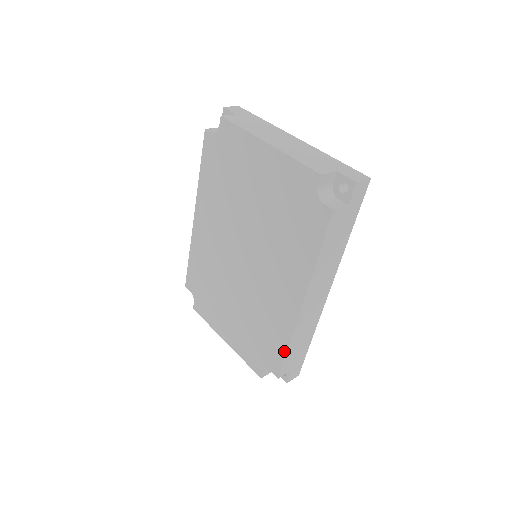
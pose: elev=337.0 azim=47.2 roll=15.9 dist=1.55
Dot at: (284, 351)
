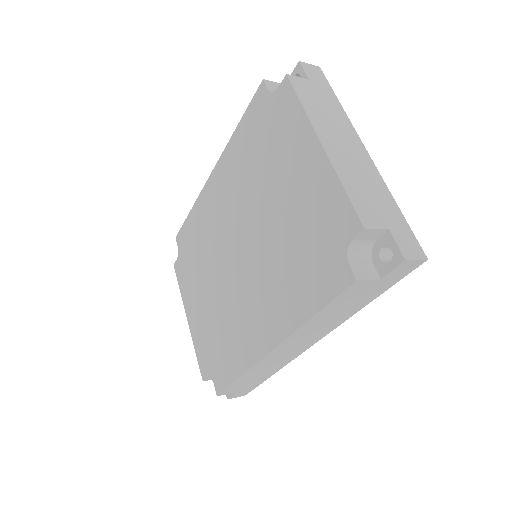
Dot at: (234, 377)
